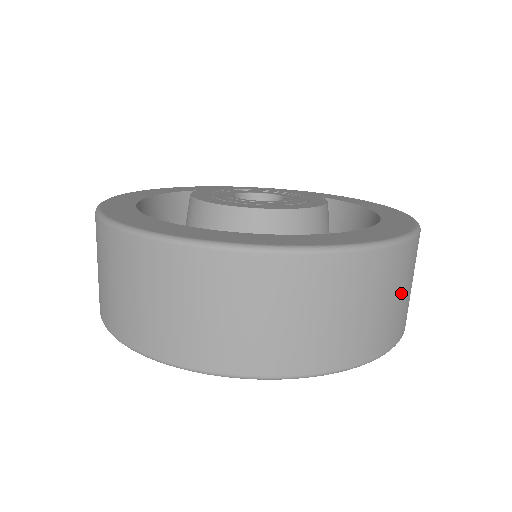
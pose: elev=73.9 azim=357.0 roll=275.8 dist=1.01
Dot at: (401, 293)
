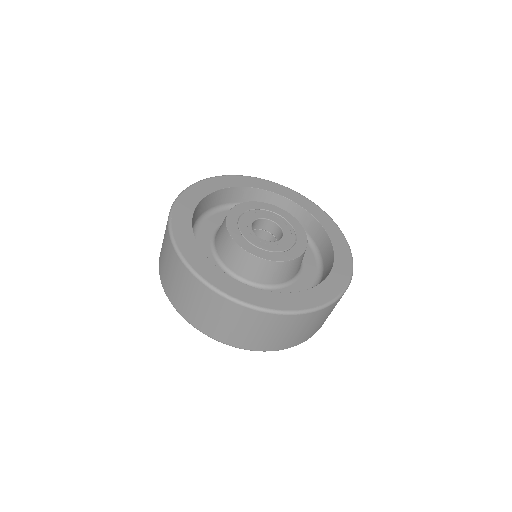
Dot at: (290, 332)
